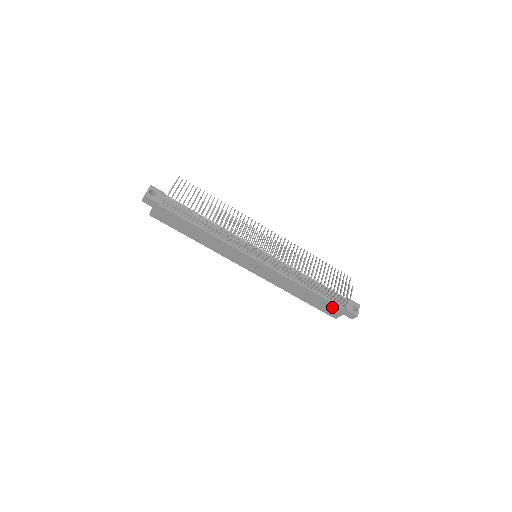
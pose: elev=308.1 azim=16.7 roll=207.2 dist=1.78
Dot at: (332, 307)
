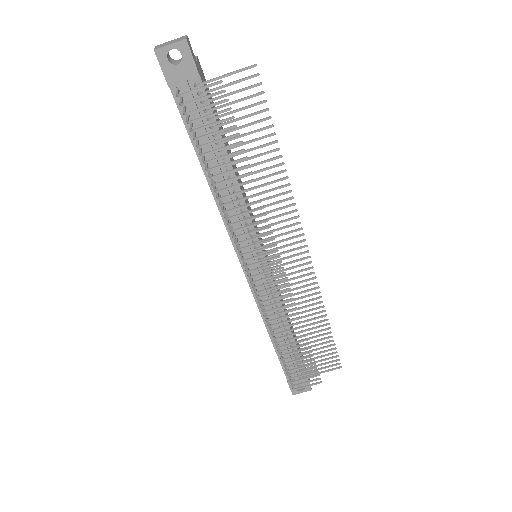
Dot at: occluded
